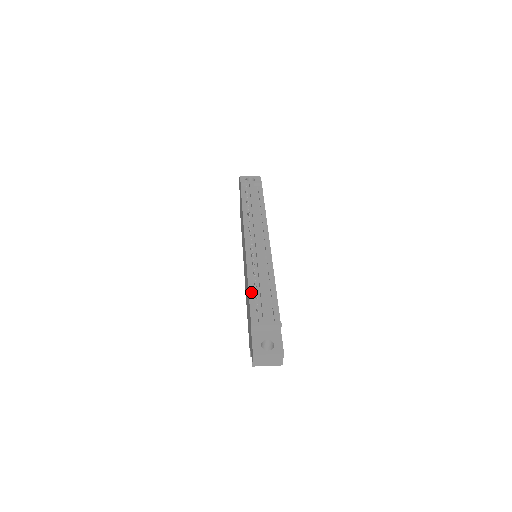
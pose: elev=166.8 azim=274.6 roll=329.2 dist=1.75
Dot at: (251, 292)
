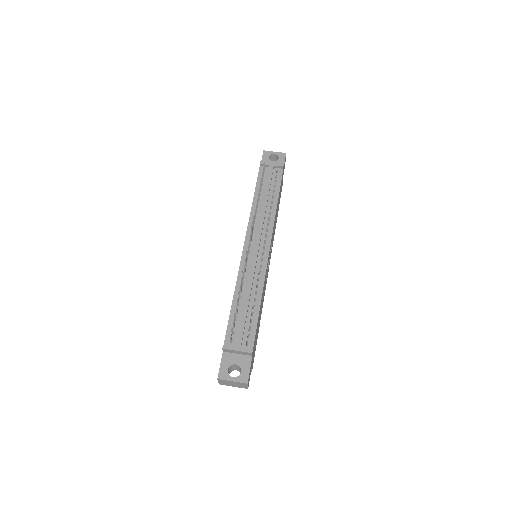
Dot at: (234, 307)
